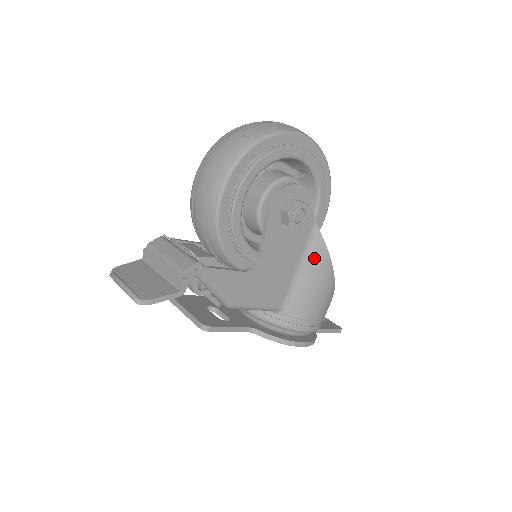
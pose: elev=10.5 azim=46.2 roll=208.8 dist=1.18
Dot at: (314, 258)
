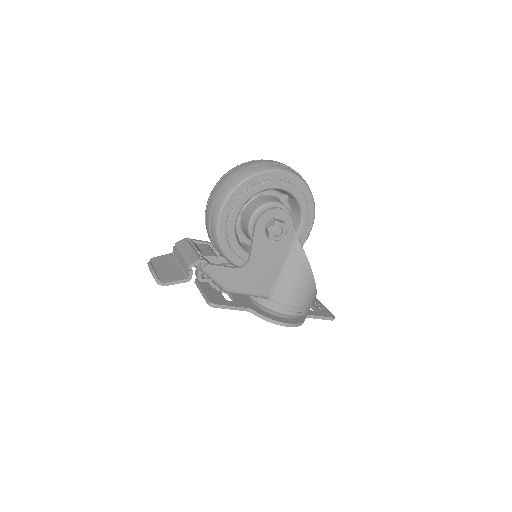
Dot at: (295, 262)
